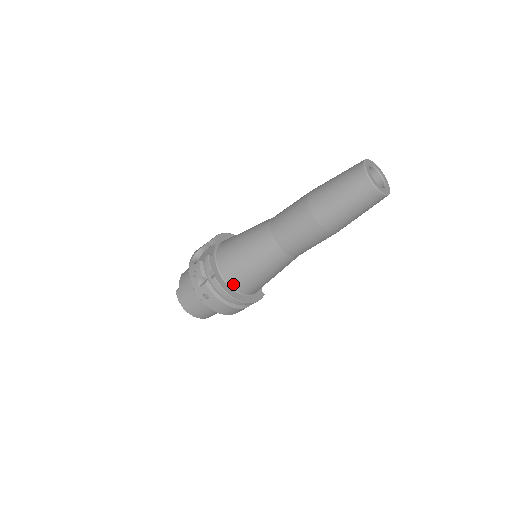
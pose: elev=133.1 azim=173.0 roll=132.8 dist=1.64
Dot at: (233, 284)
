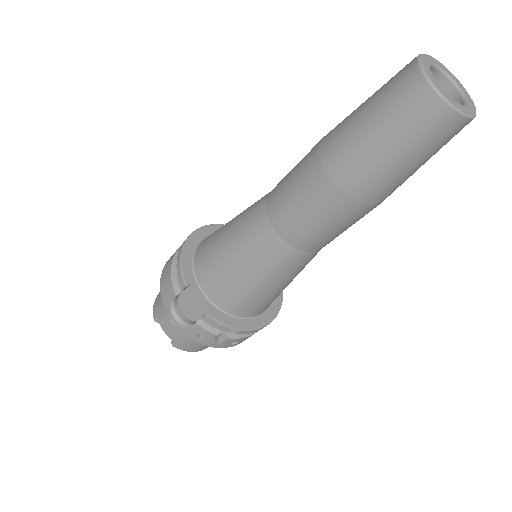
Dot at: (260, 311)
